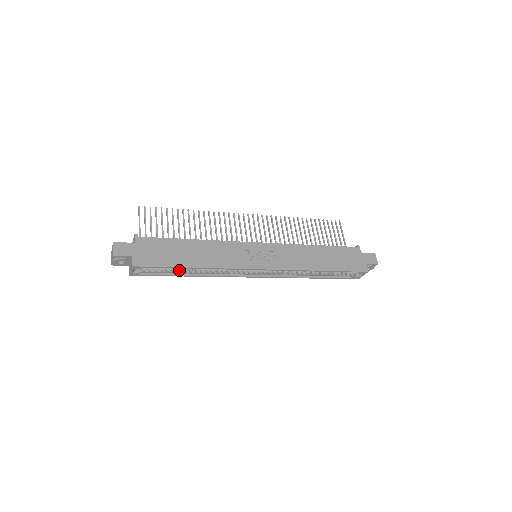
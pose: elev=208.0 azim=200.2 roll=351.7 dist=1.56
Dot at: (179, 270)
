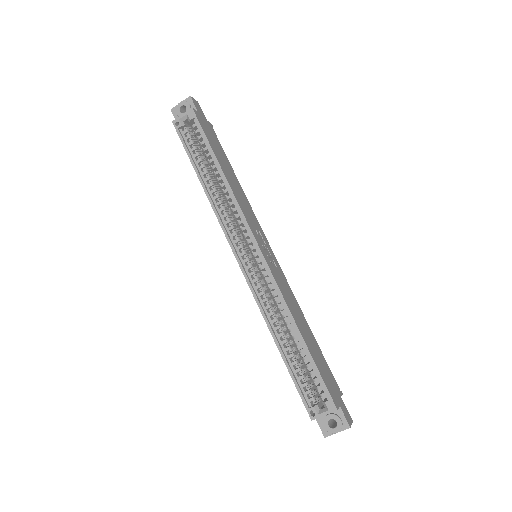
Dot at: (204, 165)
